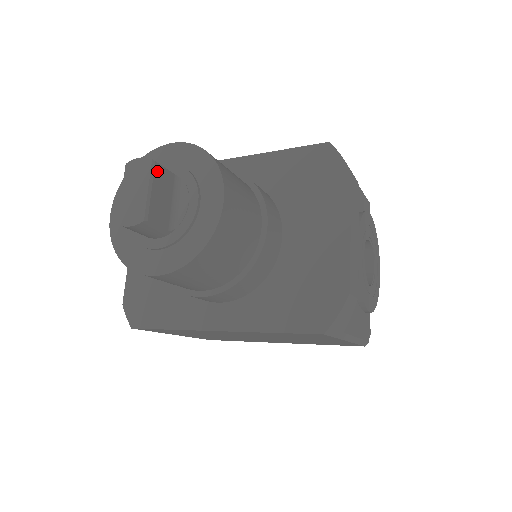
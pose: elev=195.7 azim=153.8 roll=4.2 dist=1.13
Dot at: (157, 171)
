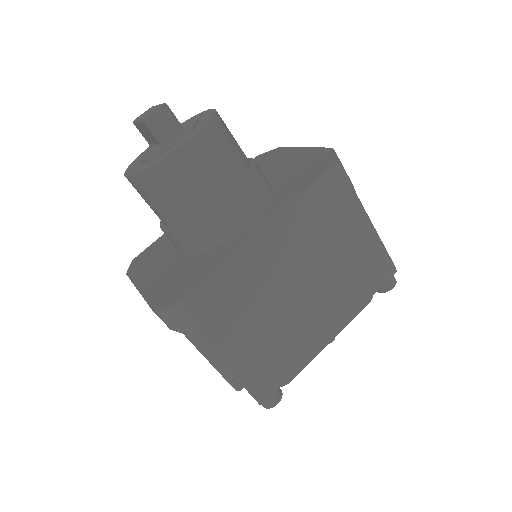
Dot at: occluded
